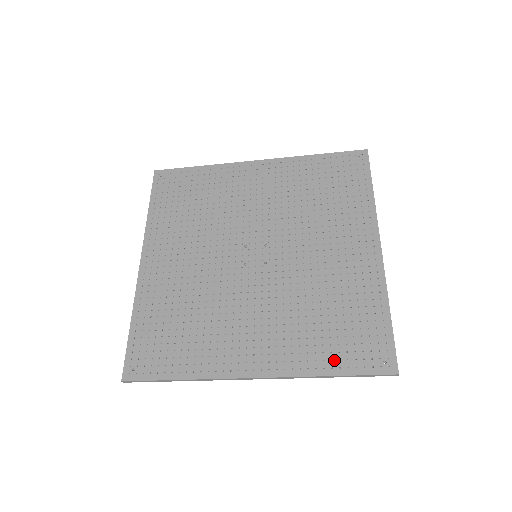
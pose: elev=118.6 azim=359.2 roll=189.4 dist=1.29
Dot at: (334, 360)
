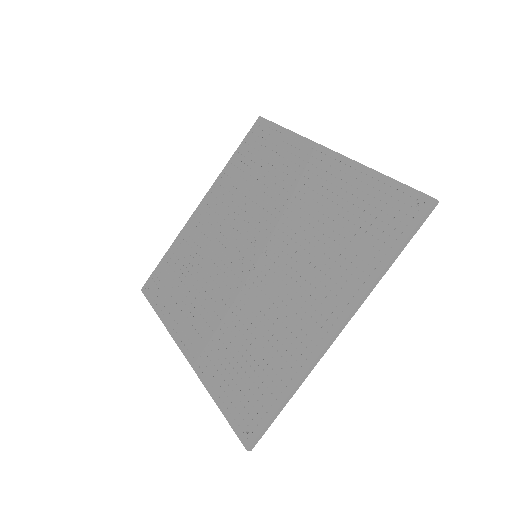
Dot at: (225, 393)
